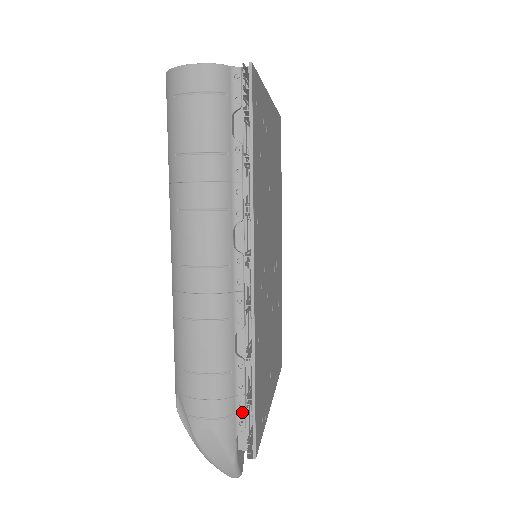
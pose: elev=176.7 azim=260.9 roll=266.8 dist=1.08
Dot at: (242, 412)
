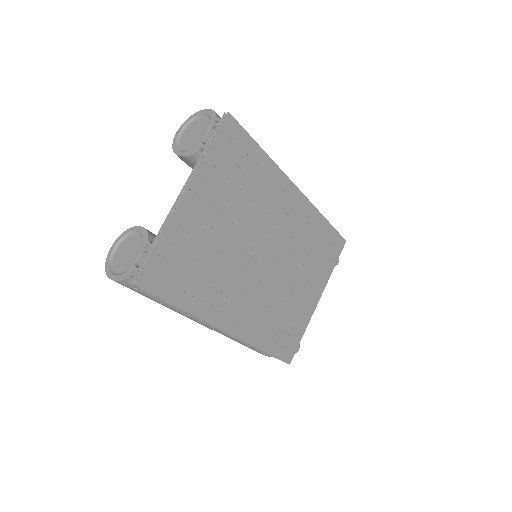
Dot at: occluded
